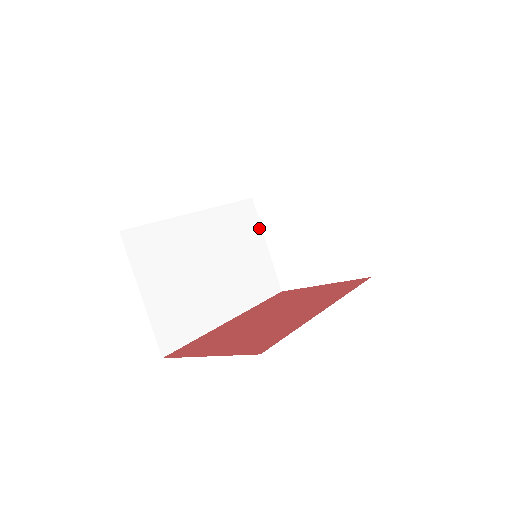
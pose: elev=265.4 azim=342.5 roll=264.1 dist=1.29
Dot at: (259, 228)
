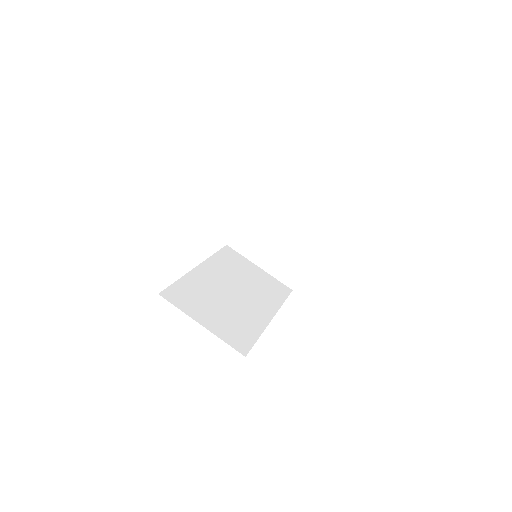
Dot at: (246, 260)
